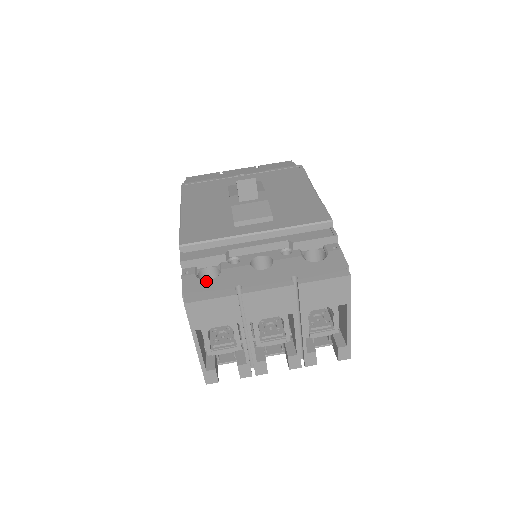
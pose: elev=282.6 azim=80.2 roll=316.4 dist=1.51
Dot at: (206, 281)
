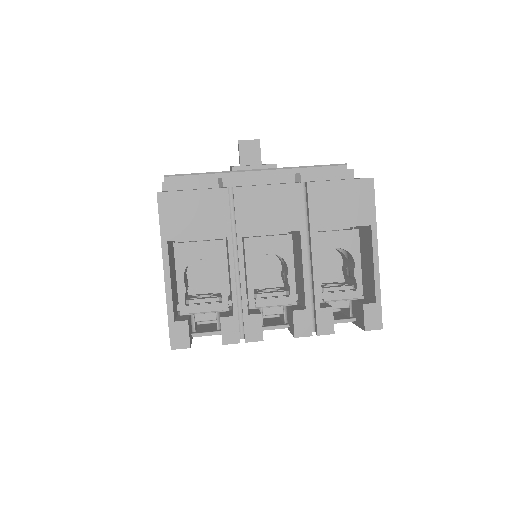
Dot at: occluded
